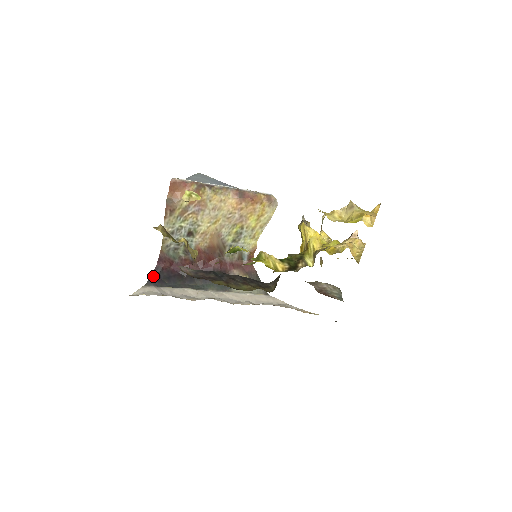
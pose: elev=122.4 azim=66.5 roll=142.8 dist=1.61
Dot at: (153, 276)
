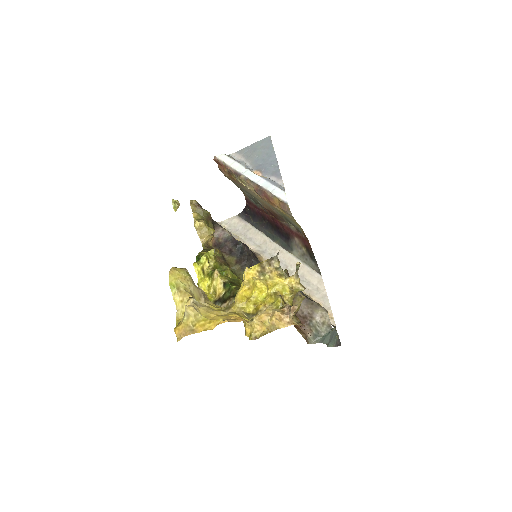
Dot at: (244, 210)
